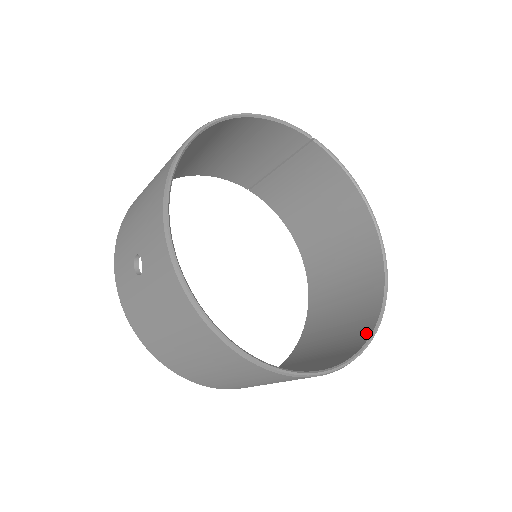
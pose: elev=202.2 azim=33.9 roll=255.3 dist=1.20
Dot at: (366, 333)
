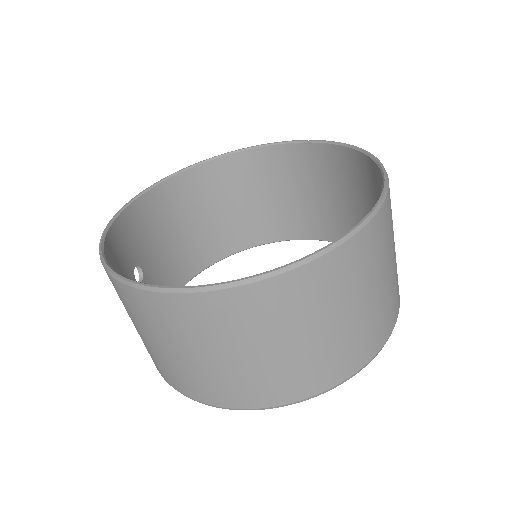
Dot at: (320, 259)
